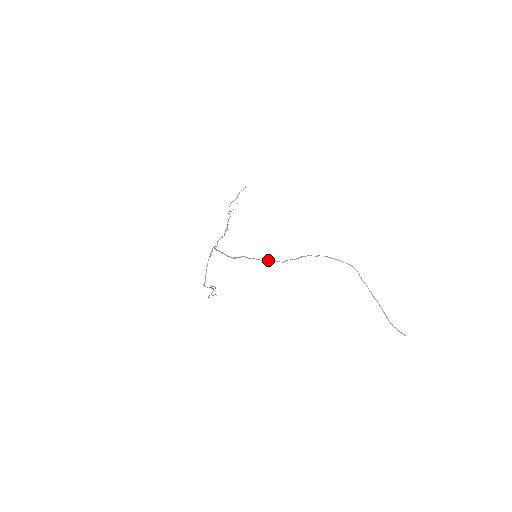
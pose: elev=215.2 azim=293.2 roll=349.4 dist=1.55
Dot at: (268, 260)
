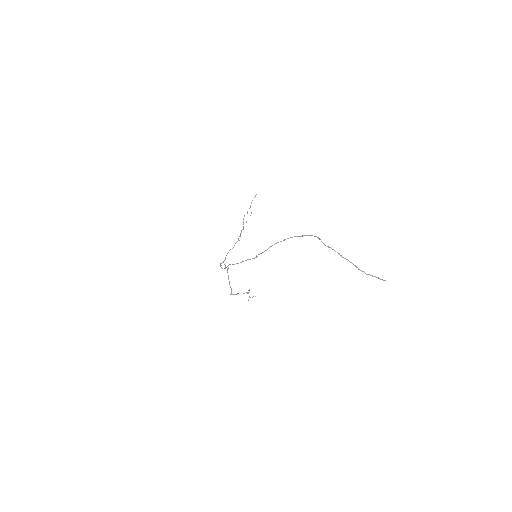
Dot at: (243, 261)
